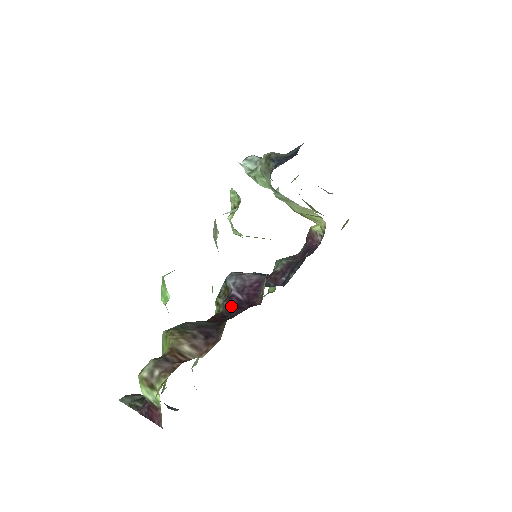
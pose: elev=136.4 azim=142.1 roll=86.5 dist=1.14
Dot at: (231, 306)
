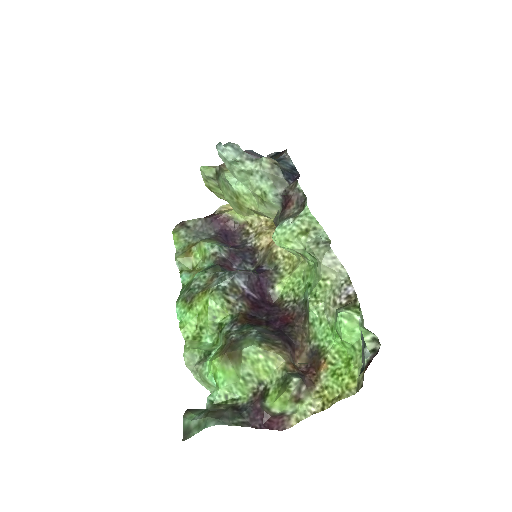
Dot at: (253, 306)
